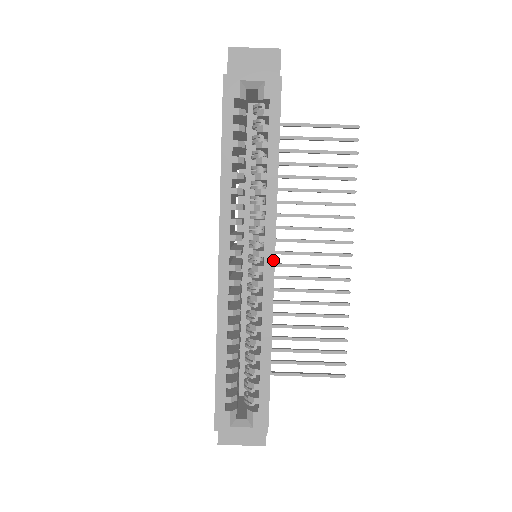
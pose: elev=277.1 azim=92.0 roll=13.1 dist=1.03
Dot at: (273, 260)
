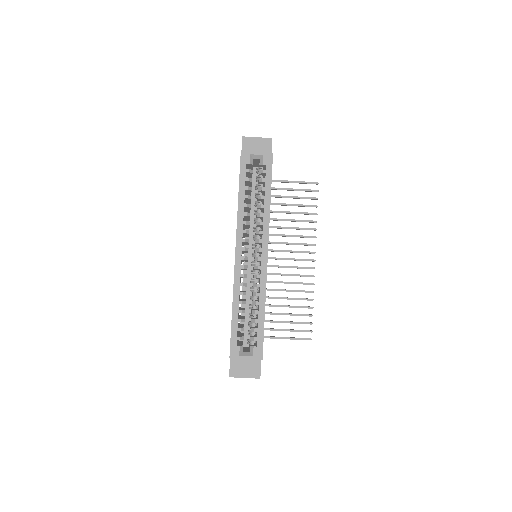
Dot at: (267, 254)
